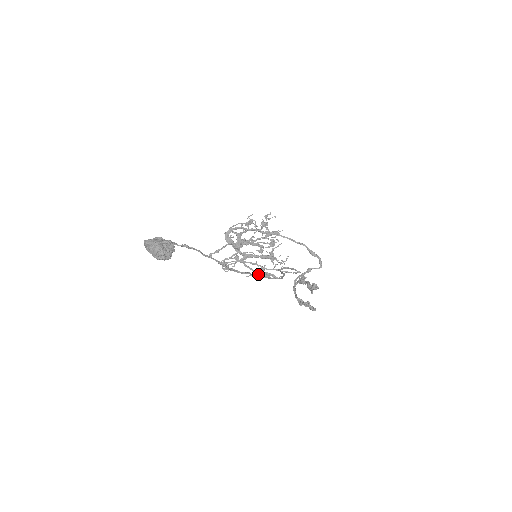
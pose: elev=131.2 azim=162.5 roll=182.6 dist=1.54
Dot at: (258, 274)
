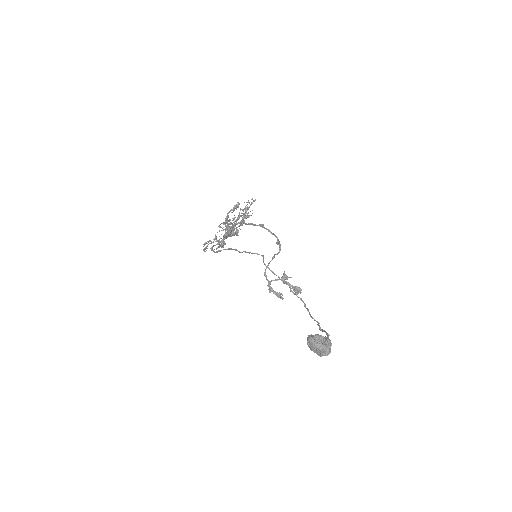
Dot at: (219, 247)
